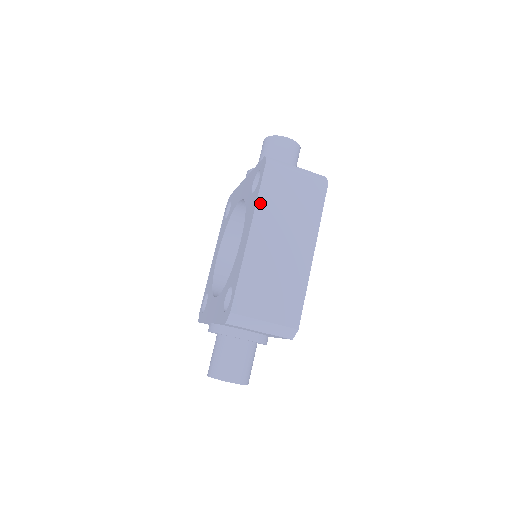
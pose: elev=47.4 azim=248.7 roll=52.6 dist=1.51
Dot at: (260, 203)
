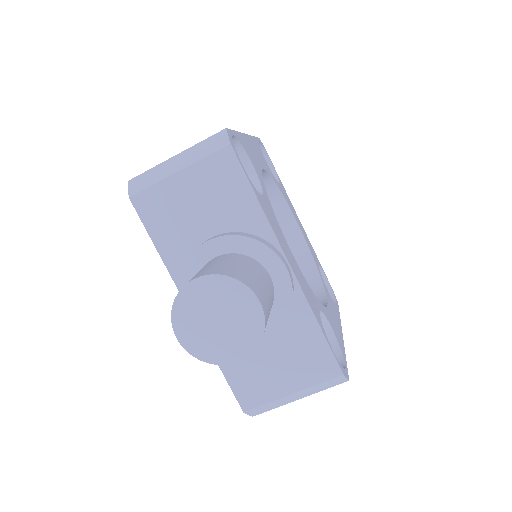
Dot at: occluded
